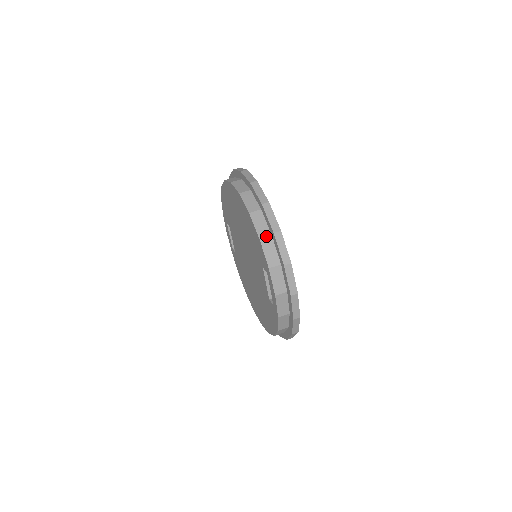
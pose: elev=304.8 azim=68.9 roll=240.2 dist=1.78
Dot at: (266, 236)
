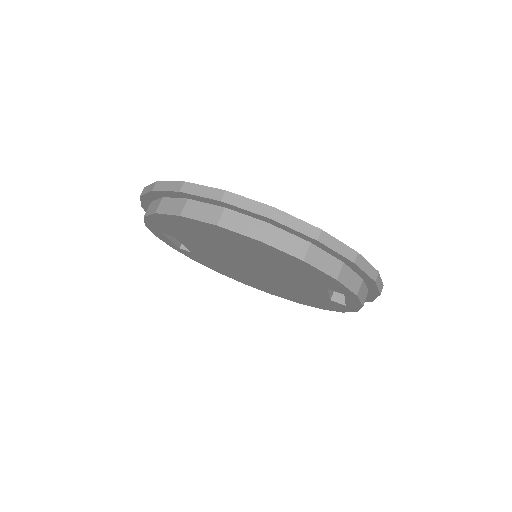
Dot at: (340, 269)
